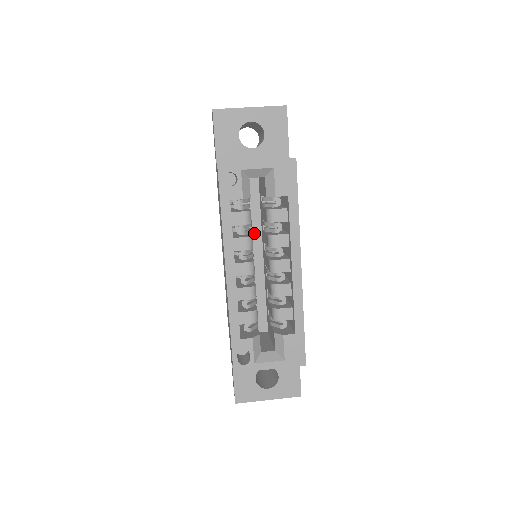
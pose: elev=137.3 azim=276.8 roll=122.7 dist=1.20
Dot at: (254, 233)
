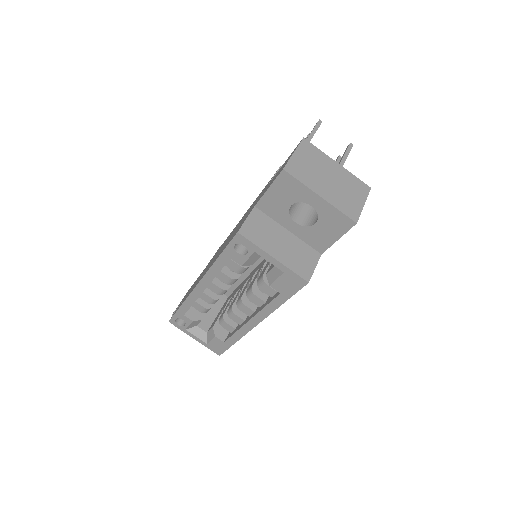
Dot at: occluded
